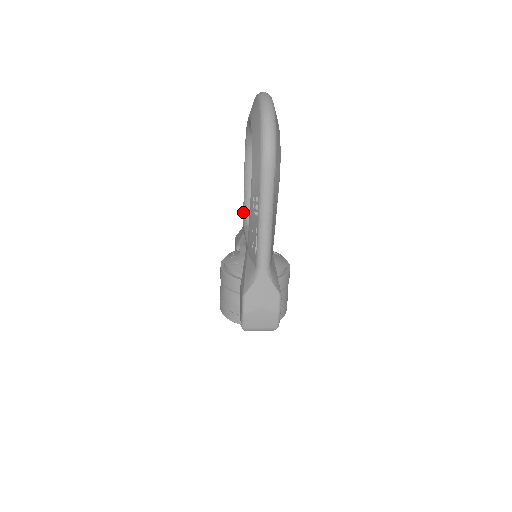
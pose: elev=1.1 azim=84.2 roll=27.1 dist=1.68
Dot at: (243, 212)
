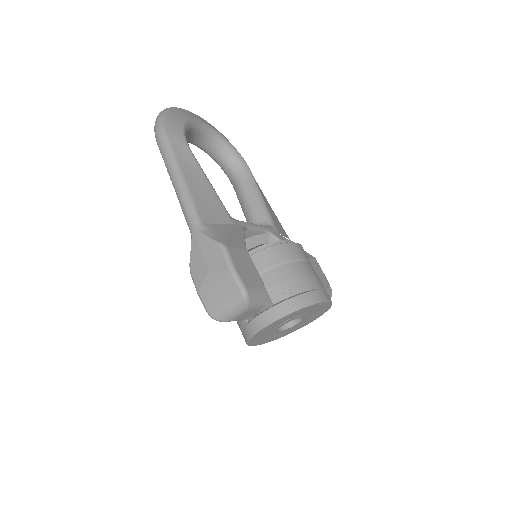
Dot at: occluded
